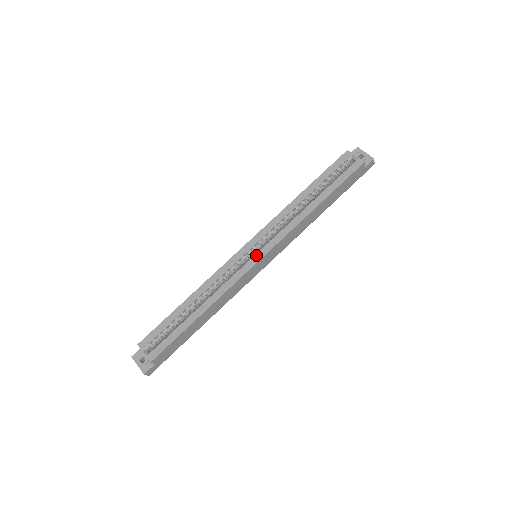
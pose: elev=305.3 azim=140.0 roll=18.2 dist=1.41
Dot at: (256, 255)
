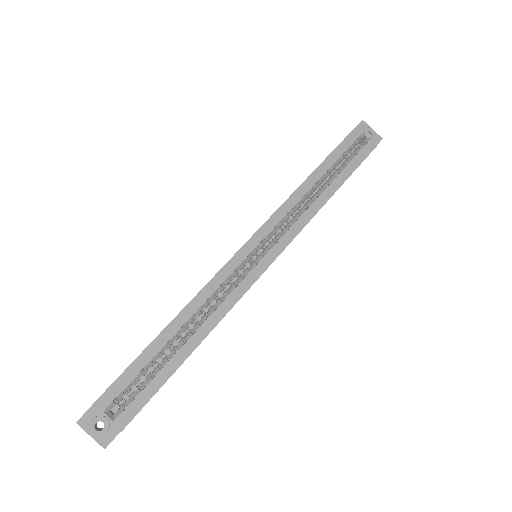
Dot at: (265, 257)
